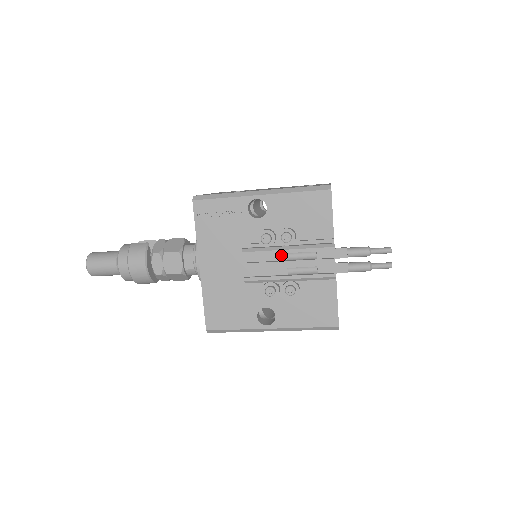
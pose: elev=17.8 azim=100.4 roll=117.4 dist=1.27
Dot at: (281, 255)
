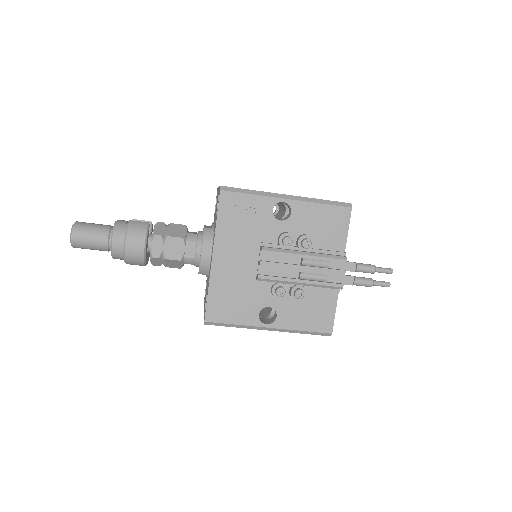
Dot at: (295, 259)
